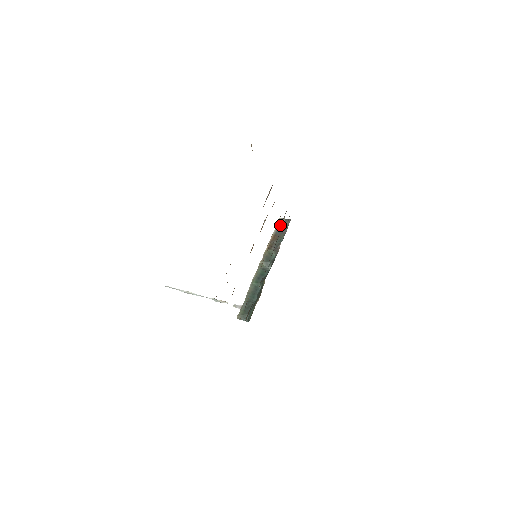
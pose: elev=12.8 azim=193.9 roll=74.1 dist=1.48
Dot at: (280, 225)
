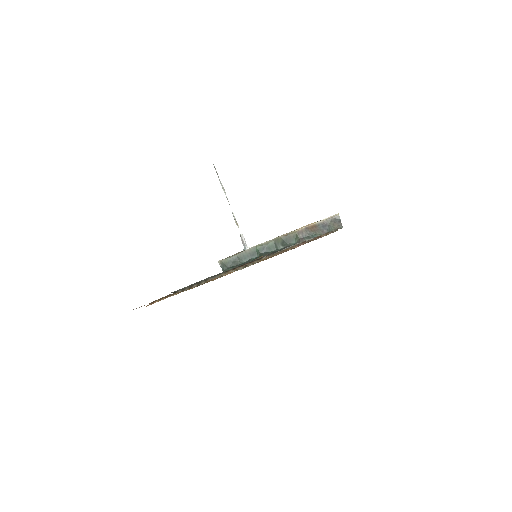
Dot at: (330, 221)
